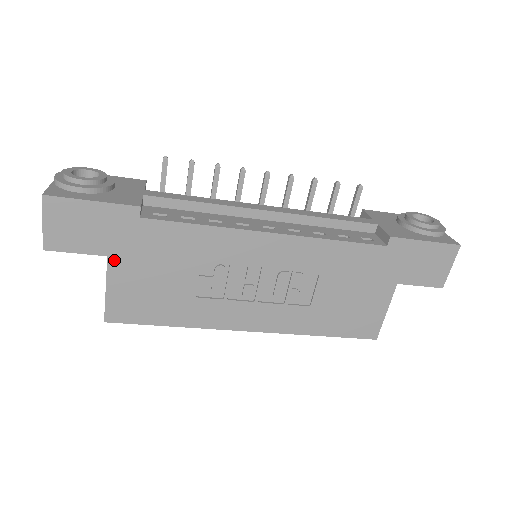
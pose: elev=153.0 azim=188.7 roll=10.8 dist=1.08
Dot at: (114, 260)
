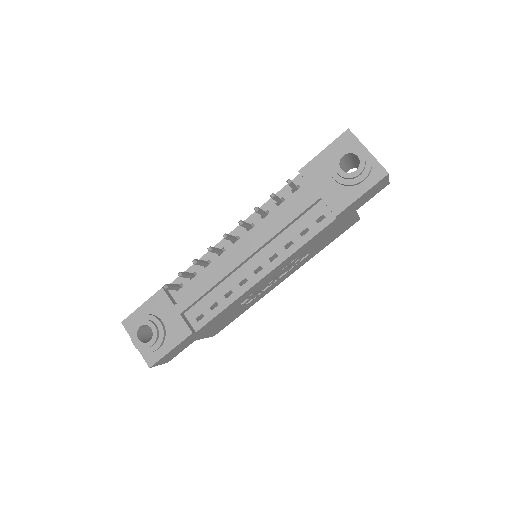
Dot at: (199, 338)
